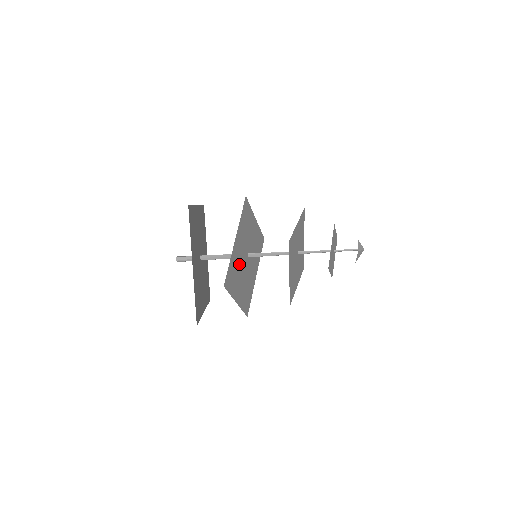
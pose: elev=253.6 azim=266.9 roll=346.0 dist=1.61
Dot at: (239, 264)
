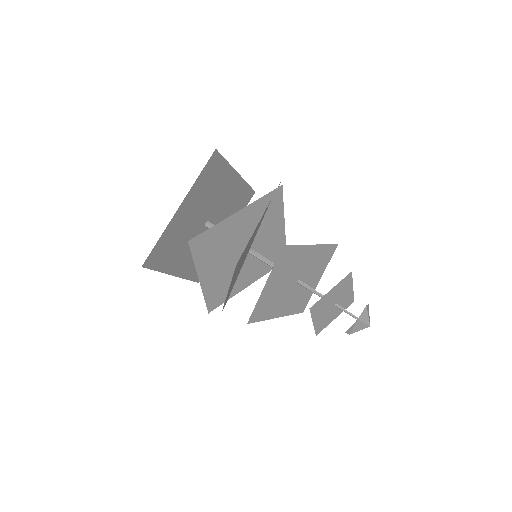
Dot at: (228, 244)
